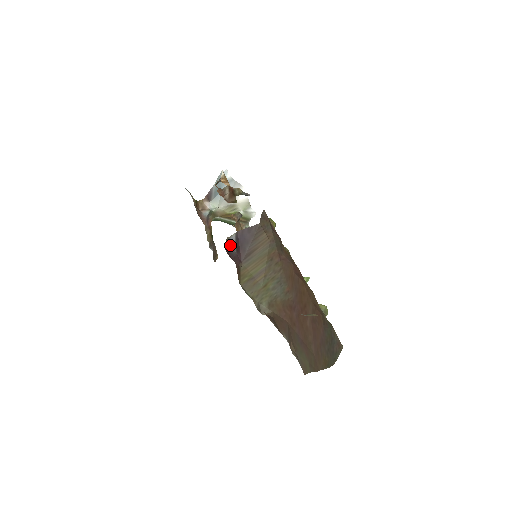
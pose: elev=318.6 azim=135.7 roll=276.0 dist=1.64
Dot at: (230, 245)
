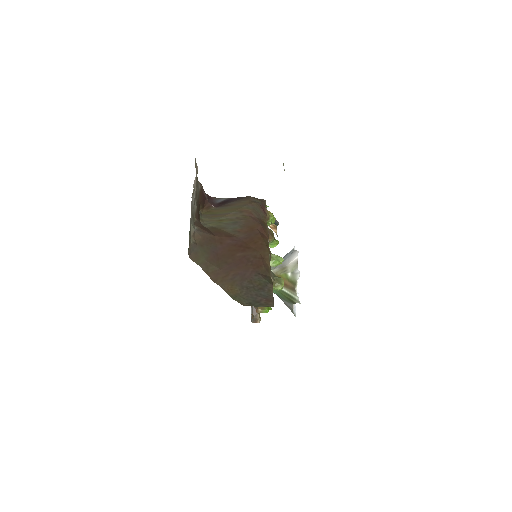
Dot at: (217, 200)
